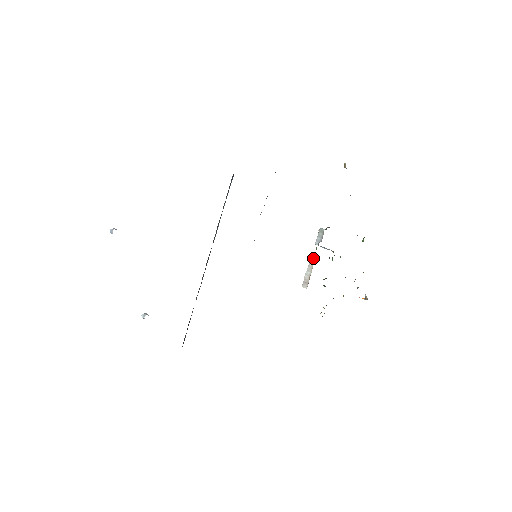
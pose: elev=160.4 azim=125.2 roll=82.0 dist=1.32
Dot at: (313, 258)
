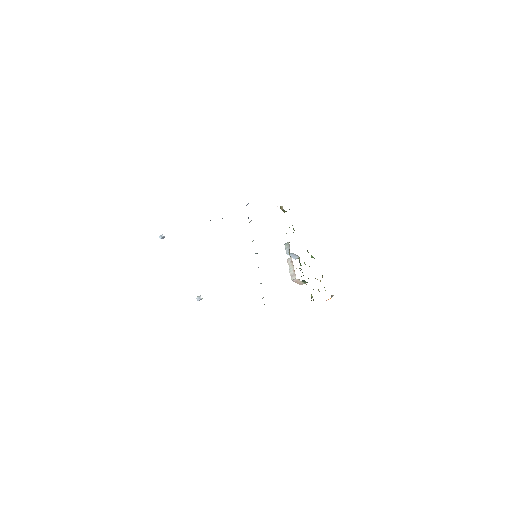
Dot at: (290, 259)
